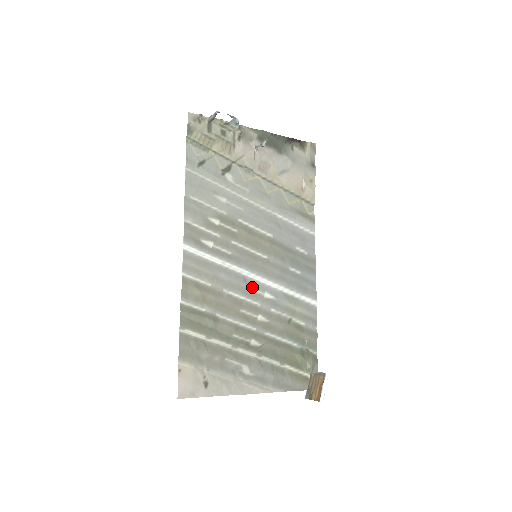
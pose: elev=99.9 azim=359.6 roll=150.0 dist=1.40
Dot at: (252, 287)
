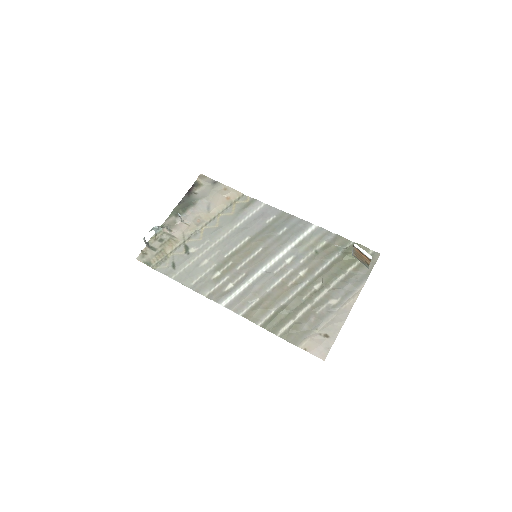
Dot at: (276, 269)
